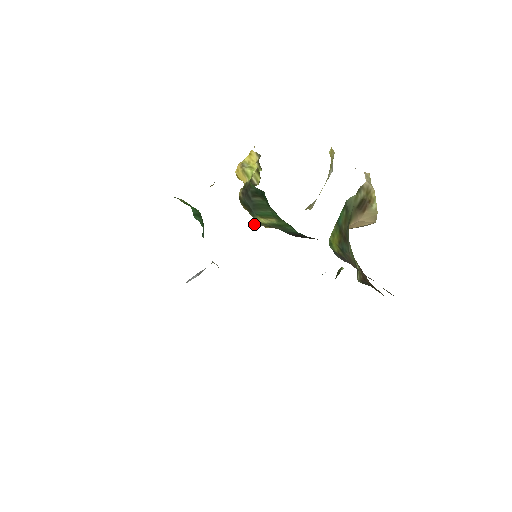
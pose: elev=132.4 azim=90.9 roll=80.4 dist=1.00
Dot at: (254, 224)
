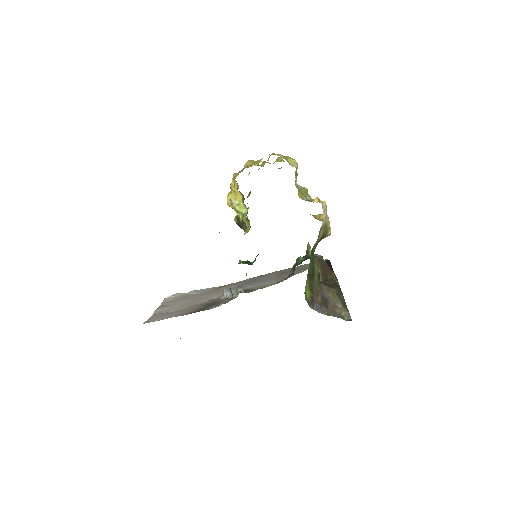
Dot at: occluded
